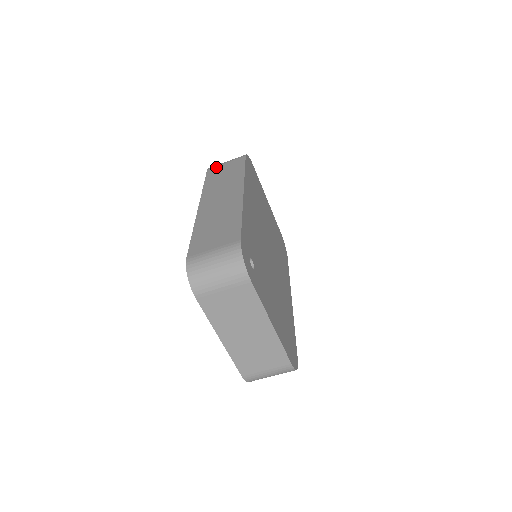
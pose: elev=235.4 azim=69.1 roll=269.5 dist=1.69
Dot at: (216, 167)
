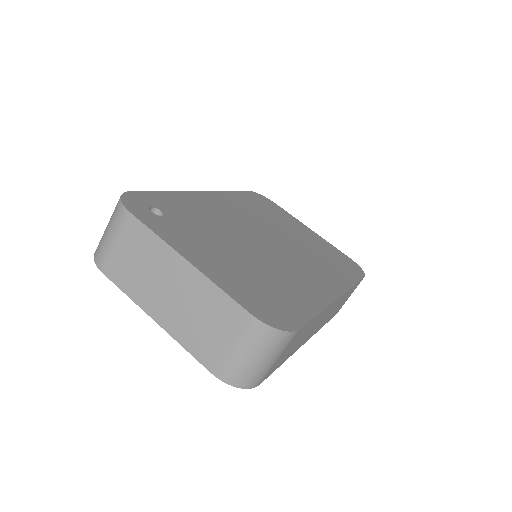
Dot at: occluded
